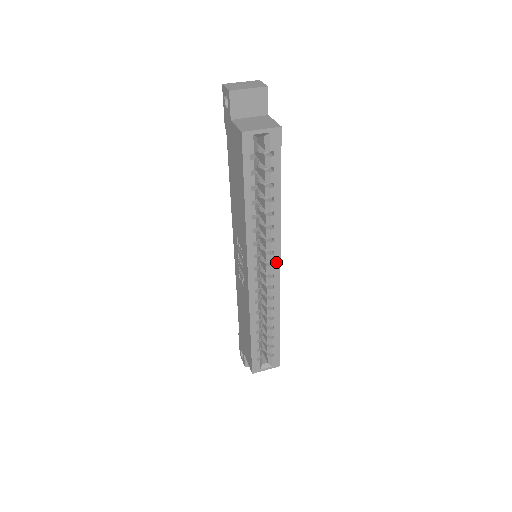
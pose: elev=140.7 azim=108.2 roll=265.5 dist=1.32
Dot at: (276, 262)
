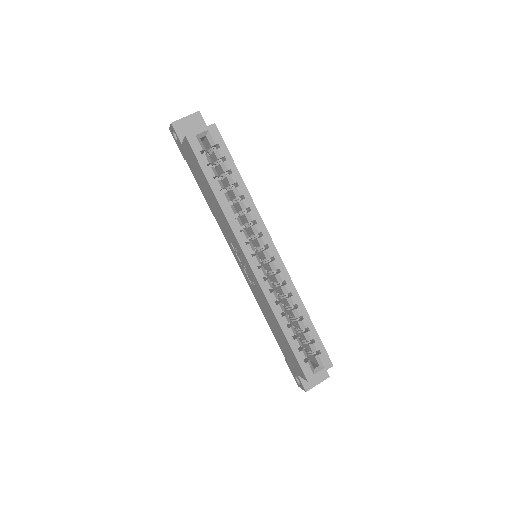
Dot at: (269, 243)
